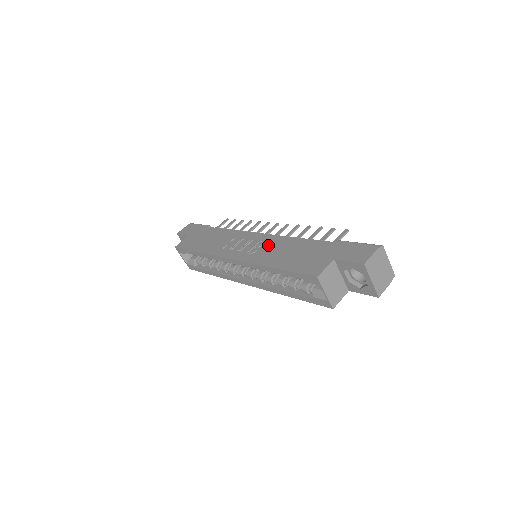
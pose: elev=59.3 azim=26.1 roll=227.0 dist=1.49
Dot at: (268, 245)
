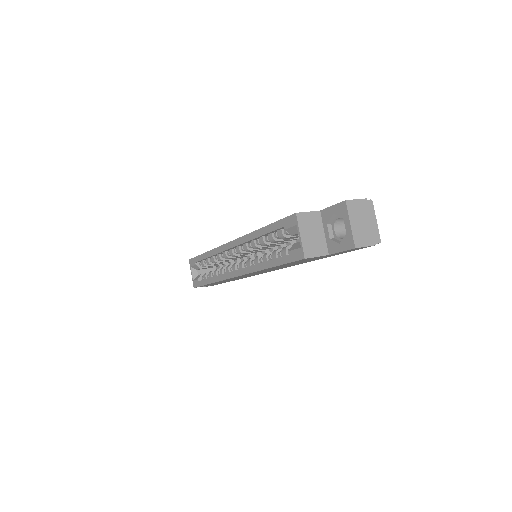
Dot at: occluded
